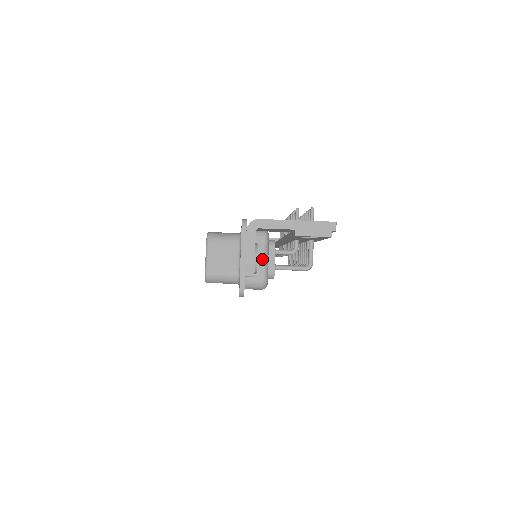
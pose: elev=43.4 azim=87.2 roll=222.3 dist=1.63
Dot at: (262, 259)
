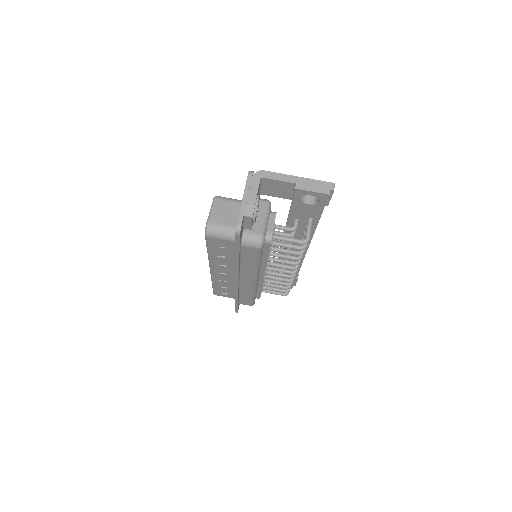
Dot at: (262, 219)
